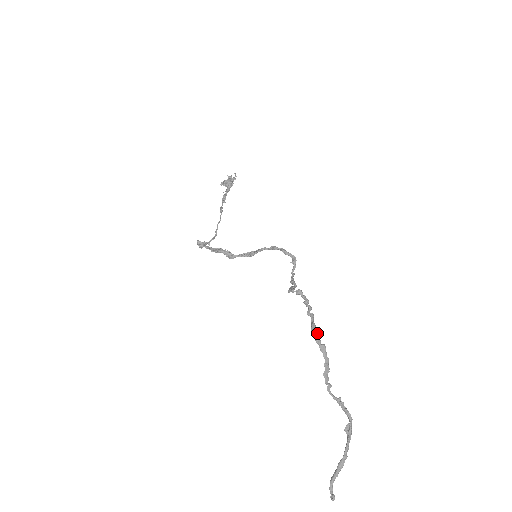
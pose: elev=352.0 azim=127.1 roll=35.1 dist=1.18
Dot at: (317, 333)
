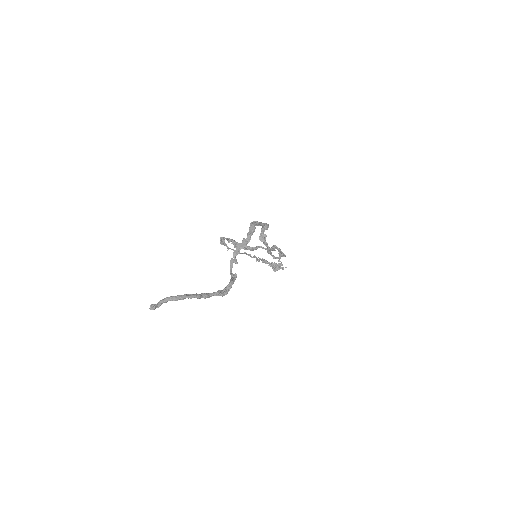
Dot at: (256, 223)
